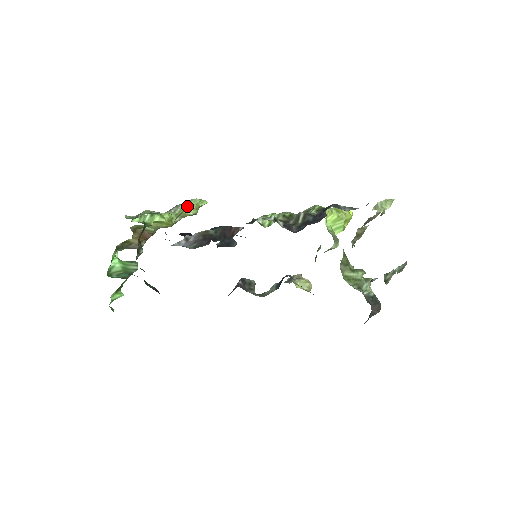
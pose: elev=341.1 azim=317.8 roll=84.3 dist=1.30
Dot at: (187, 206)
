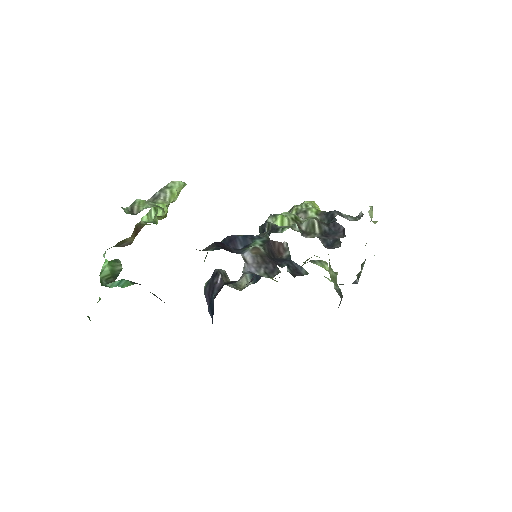
Dot at: (177, 193)
